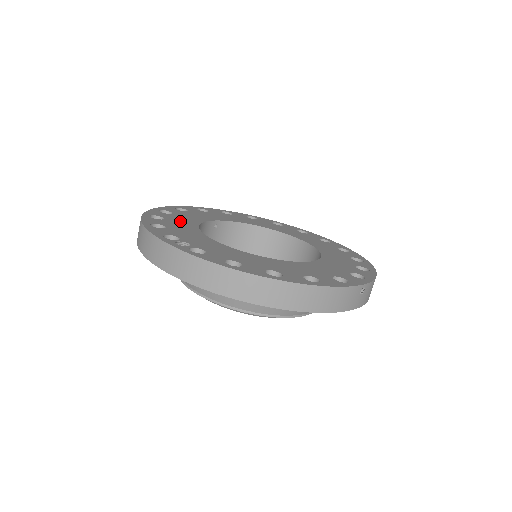
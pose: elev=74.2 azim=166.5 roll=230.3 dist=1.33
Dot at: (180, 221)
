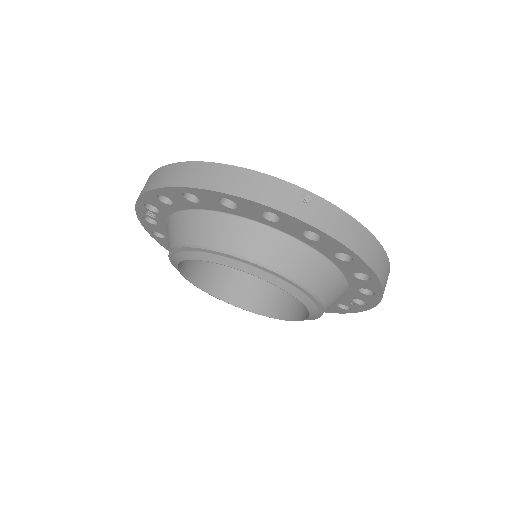
Dot at: occluded
